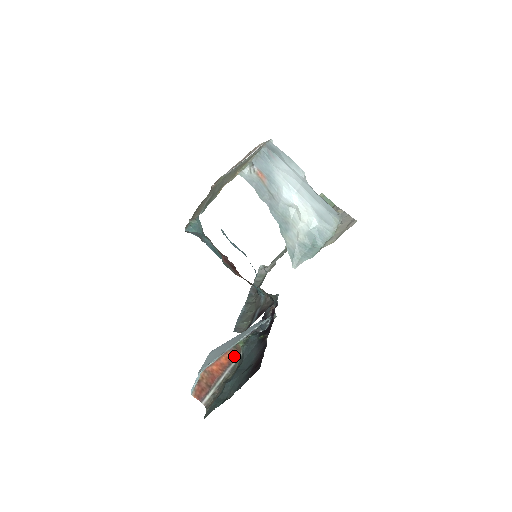
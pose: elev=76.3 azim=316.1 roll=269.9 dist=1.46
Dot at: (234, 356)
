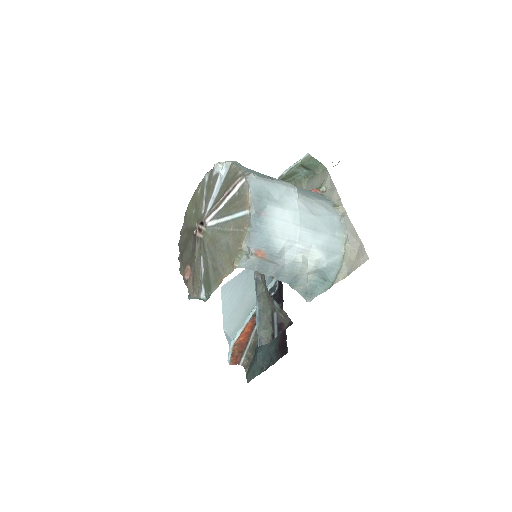
Dot at: (254, 322)
